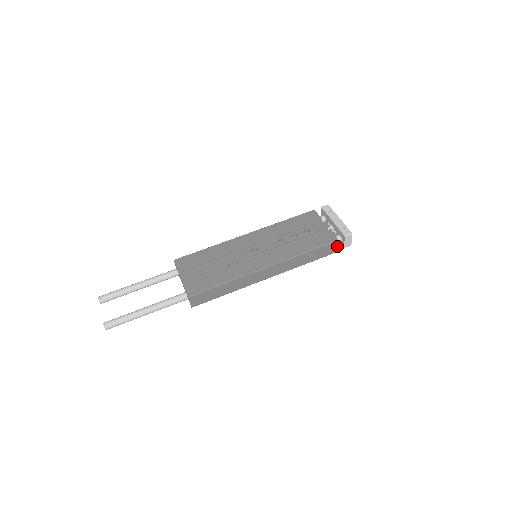
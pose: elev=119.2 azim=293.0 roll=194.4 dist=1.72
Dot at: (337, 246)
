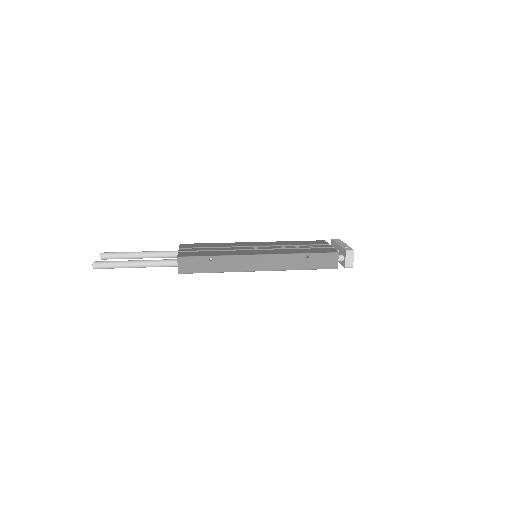
Dot at: (337, 260)
